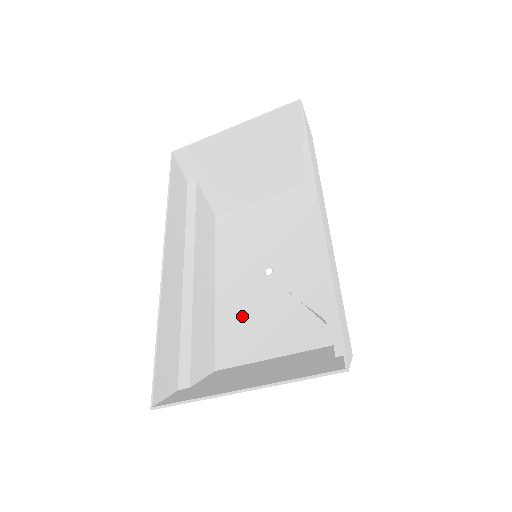
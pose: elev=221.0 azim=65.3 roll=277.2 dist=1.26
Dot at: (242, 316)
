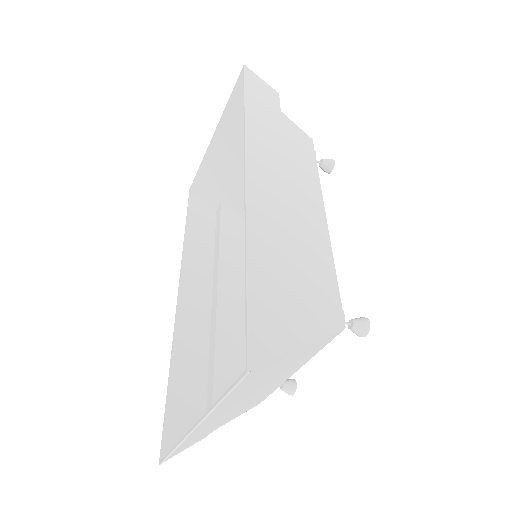
Dot at: occluded
